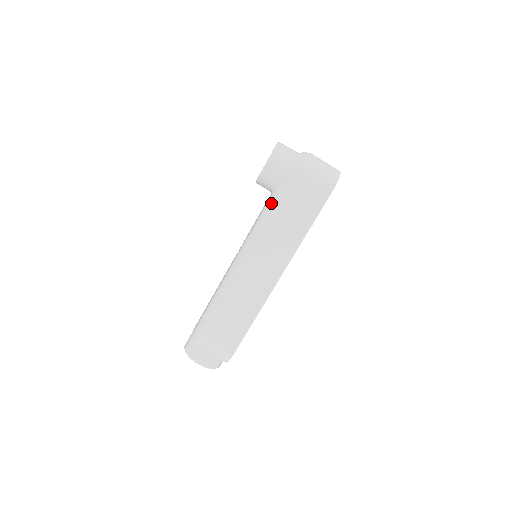
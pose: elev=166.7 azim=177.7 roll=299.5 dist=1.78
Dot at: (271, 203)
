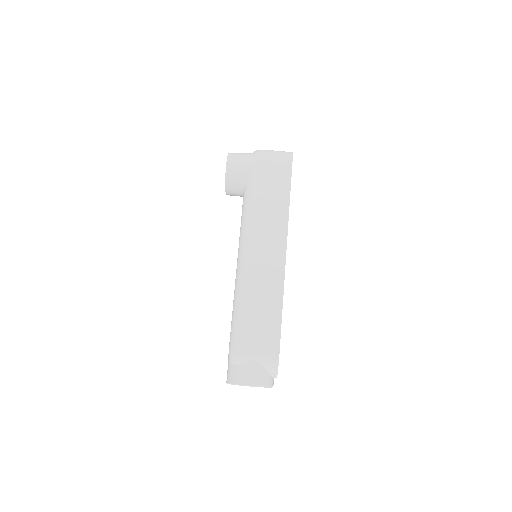
Dot at: (246, 196)
